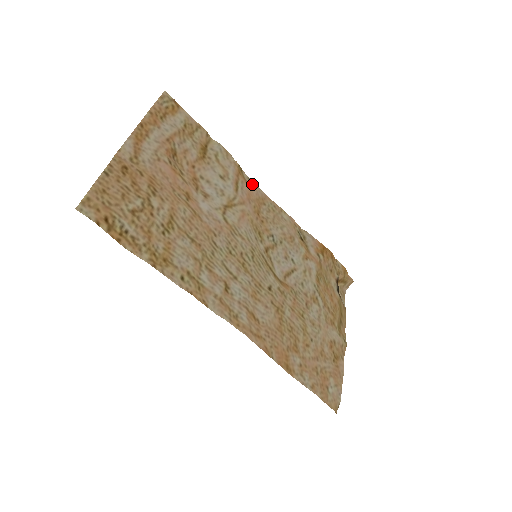
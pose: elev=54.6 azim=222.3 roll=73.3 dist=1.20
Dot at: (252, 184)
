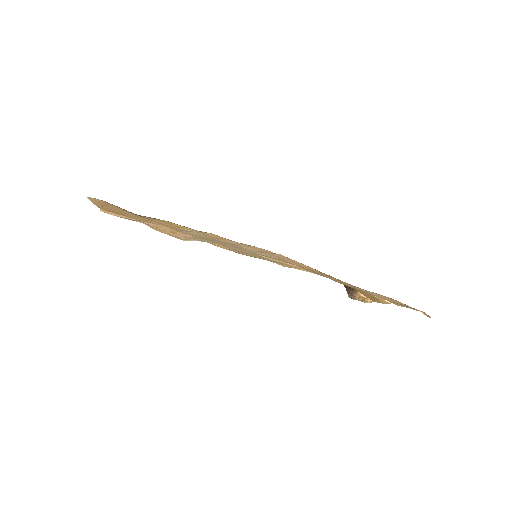
Dot at: occluded
